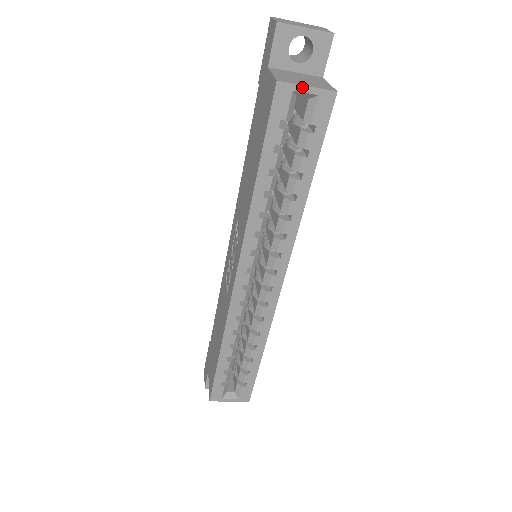
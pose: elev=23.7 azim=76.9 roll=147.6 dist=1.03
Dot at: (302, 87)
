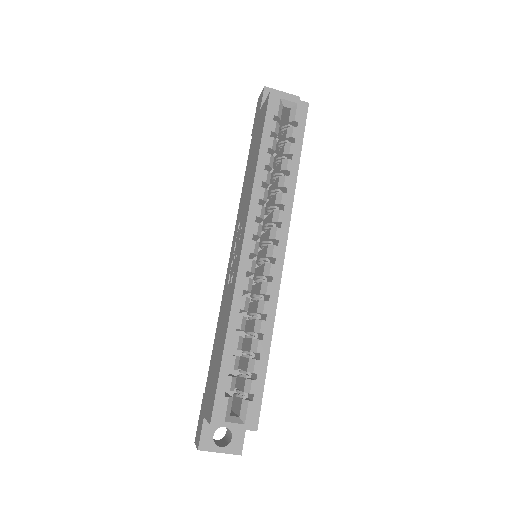
Dot at: (286, 97)
